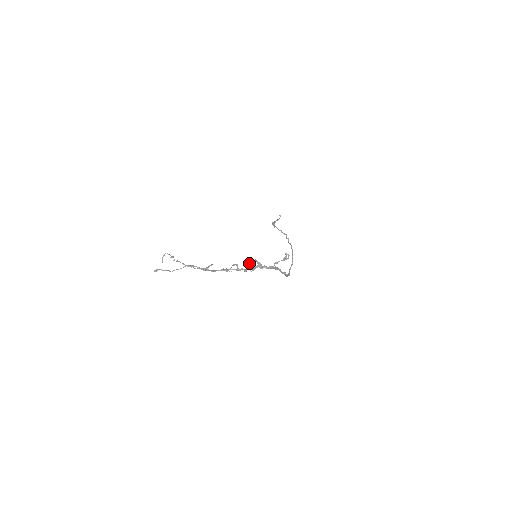
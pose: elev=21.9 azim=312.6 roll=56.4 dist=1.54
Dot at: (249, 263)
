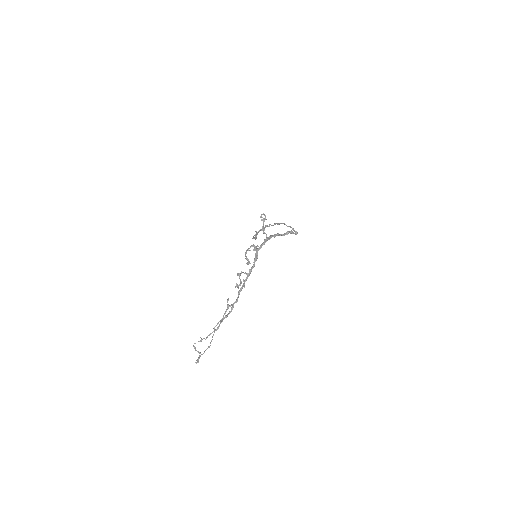
Dot at: occluded
